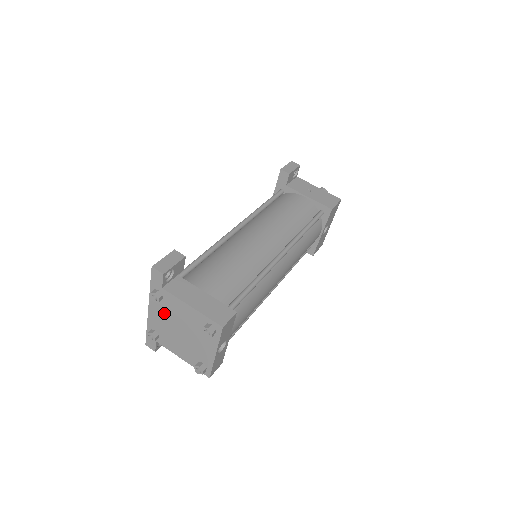
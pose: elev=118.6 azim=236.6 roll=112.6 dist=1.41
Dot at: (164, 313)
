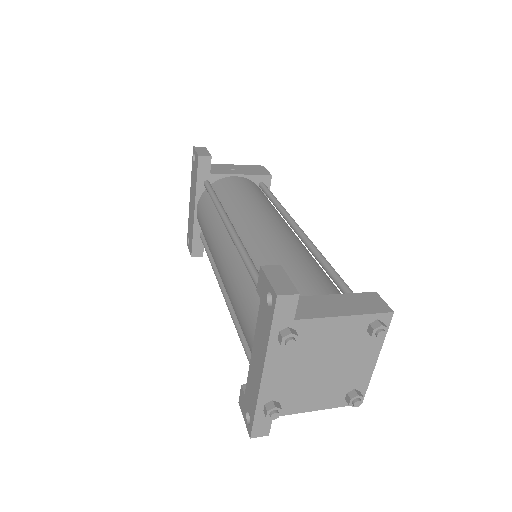
Dot at: (293, 360)
